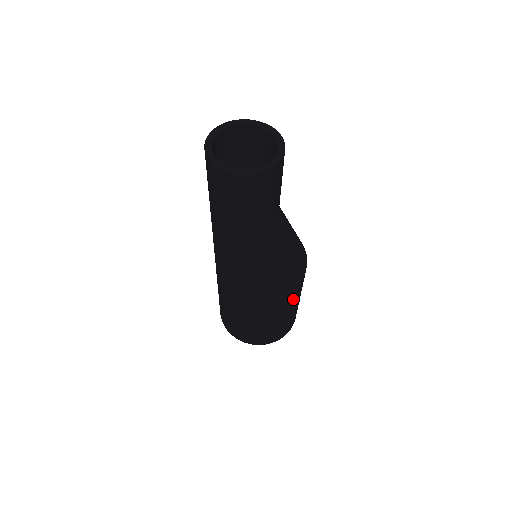
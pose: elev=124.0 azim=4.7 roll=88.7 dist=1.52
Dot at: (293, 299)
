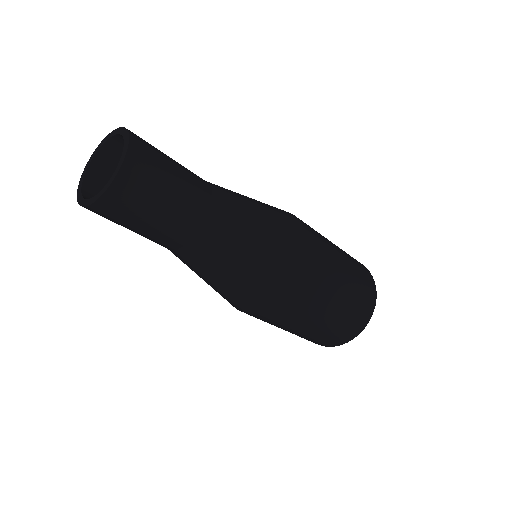
Dot at: (280, 321)
